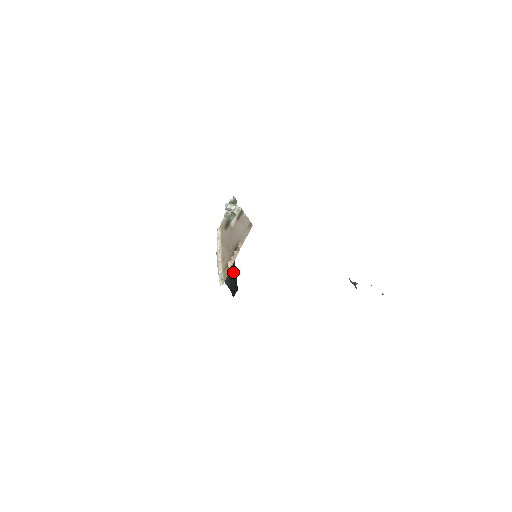
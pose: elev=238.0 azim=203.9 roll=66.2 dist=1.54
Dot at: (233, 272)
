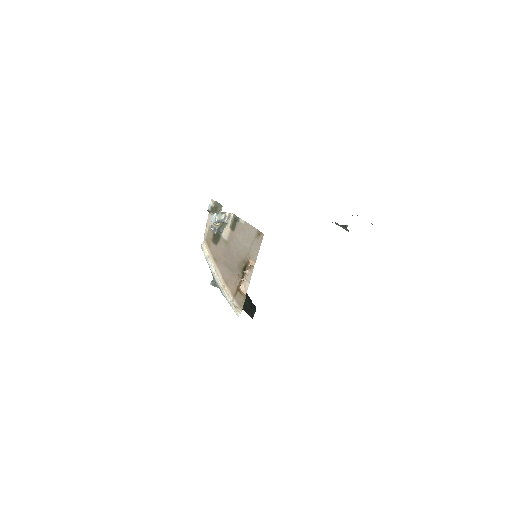
Dot at: occluded
